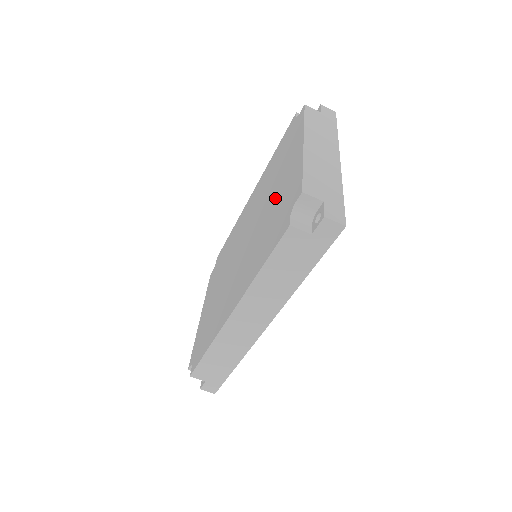
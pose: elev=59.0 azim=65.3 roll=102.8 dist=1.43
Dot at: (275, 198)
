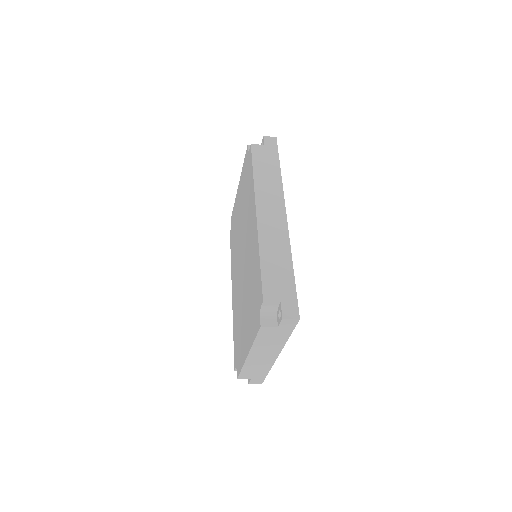
Dot at: (243, 321)
